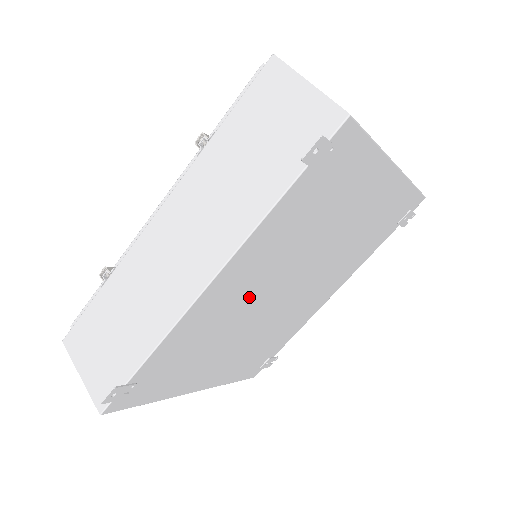
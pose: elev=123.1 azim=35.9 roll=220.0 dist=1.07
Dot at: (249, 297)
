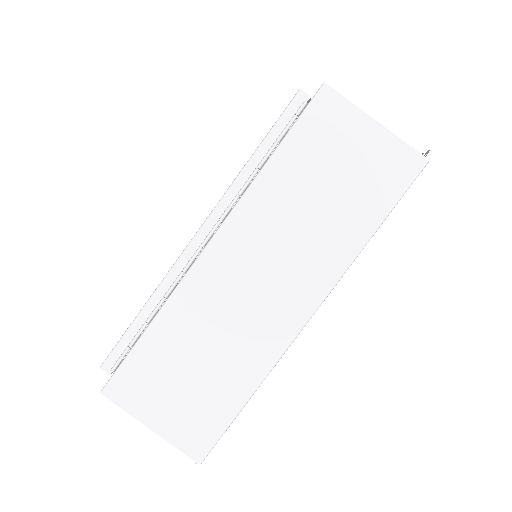
Dot at: occluded
